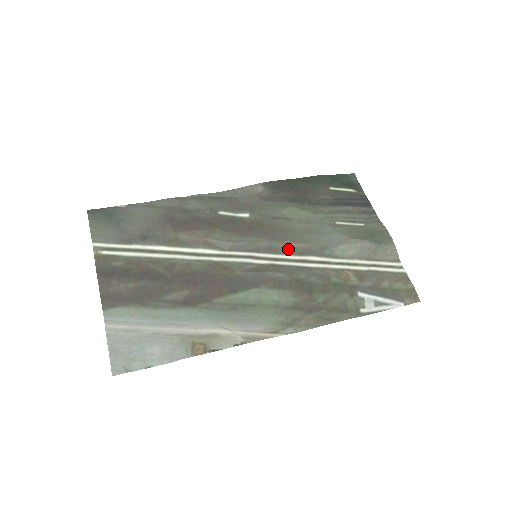
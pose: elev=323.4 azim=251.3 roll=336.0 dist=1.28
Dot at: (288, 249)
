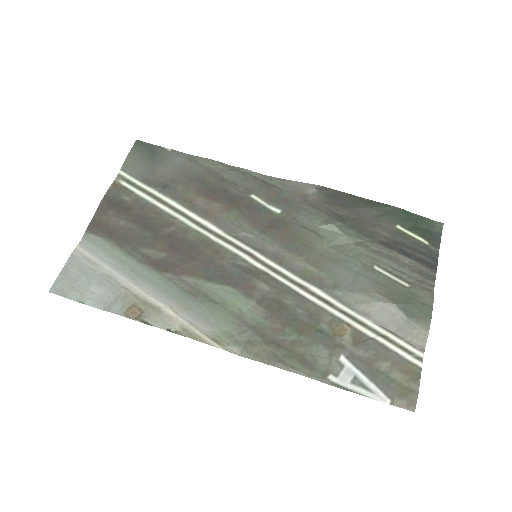
Dot at: (296, 266)
